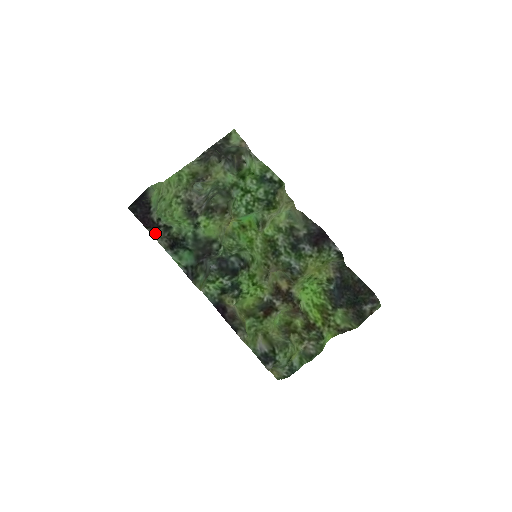
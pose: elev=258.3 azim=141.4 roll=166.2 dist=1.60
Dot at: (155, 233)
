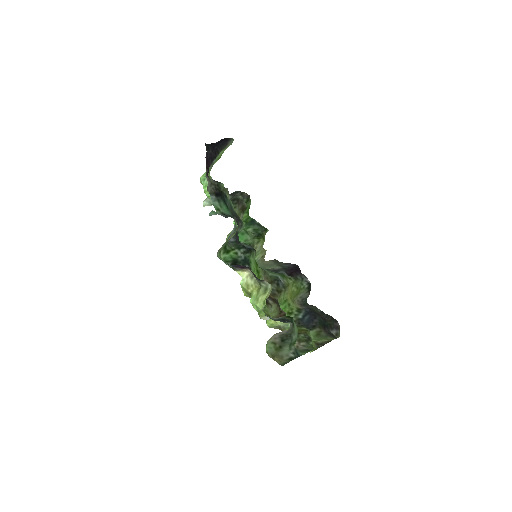
Dot at: (208, 177)
